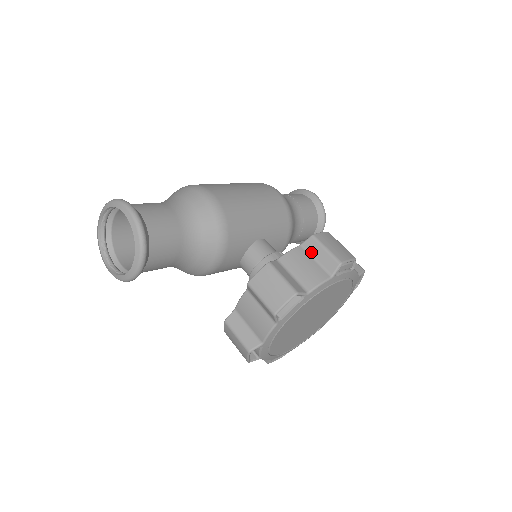
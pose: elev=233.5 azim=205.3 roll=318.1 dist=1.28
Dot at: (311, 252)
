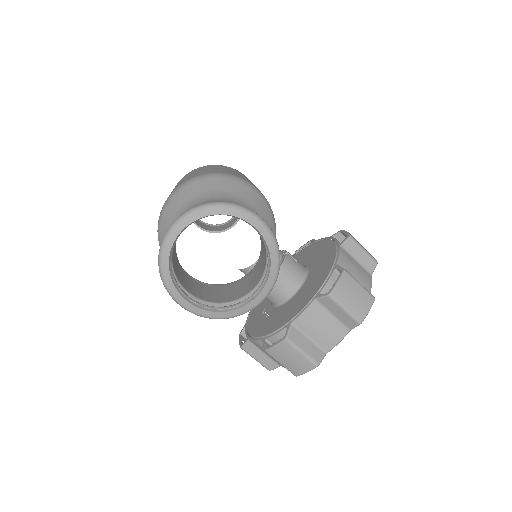
Dot at: (351, 253)
